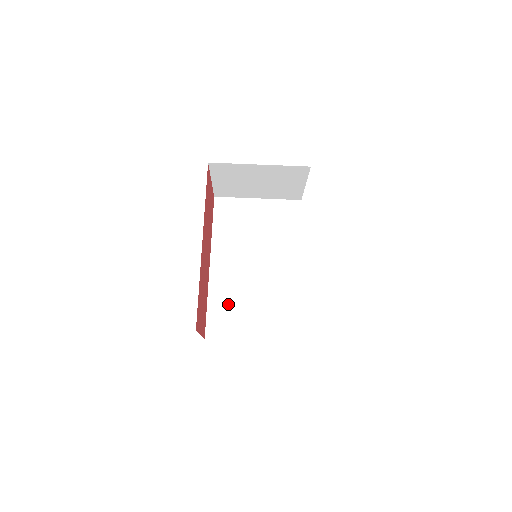
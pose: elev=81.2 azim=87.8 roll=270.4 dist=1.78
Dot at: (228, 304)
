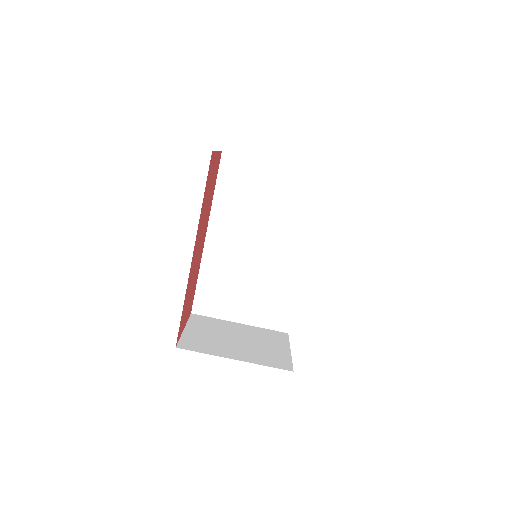
Dot at: (220, 282)
